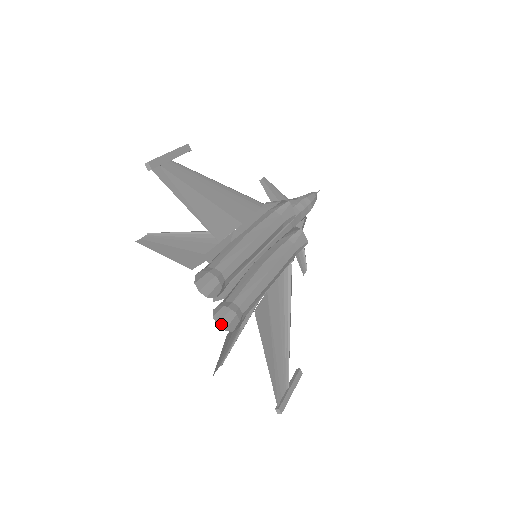
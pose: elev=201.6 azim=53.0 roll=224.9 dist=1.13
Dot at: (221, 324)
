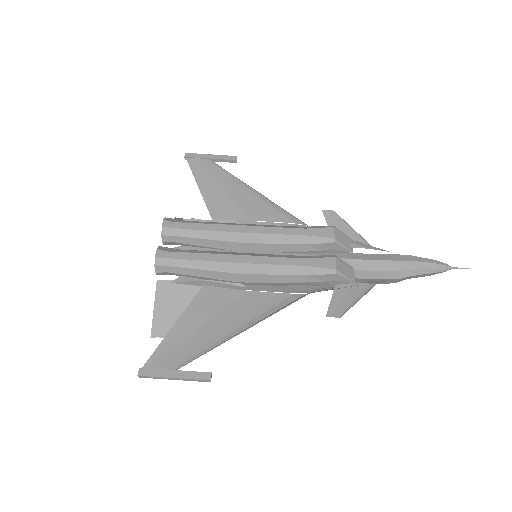
Dot at: occluded
